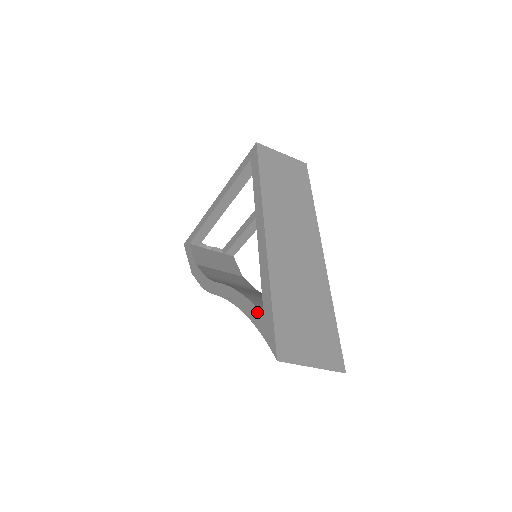
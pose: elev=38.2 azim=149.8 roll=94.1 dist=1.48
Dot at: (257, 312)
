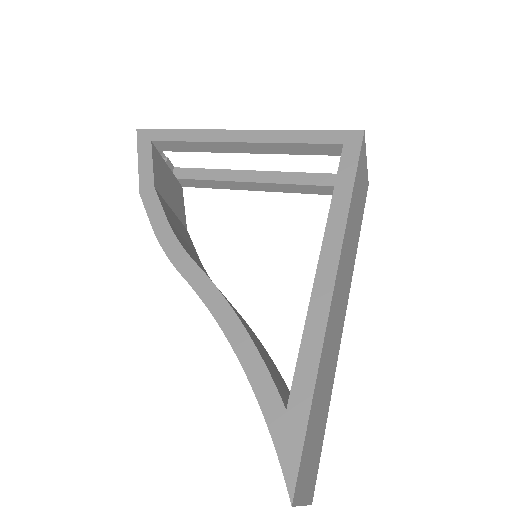
Dot at: (274, 393)
